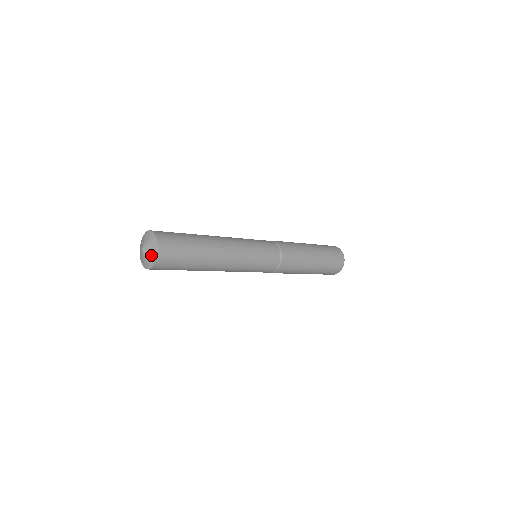
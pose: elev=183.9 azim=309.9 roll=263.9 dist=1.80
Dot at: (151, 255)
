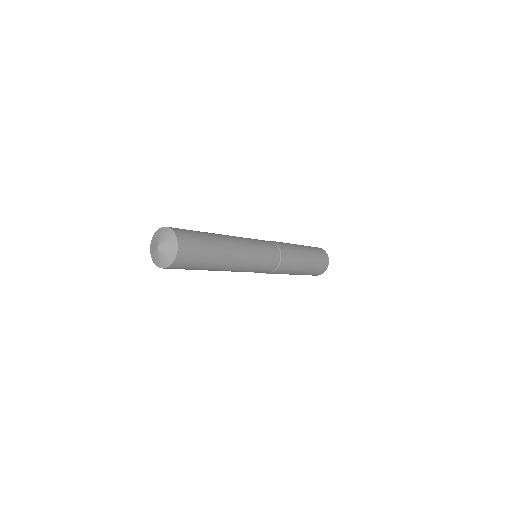
Dot at: (170, 246)
